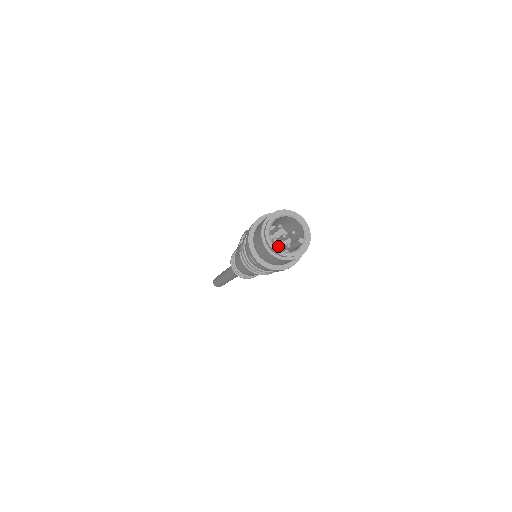
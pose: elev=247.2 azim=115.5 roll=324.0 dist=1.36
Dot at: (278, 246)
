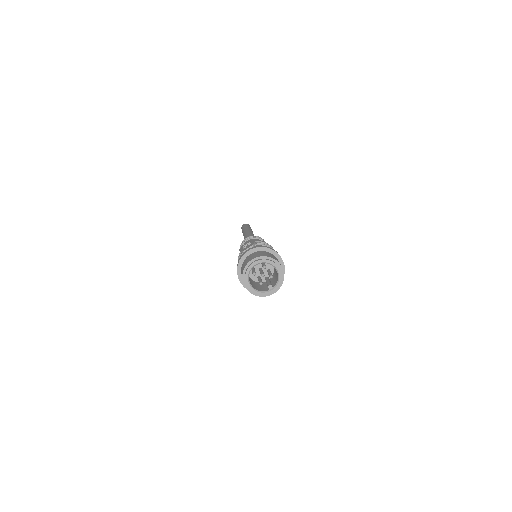
Dot at: occluded
